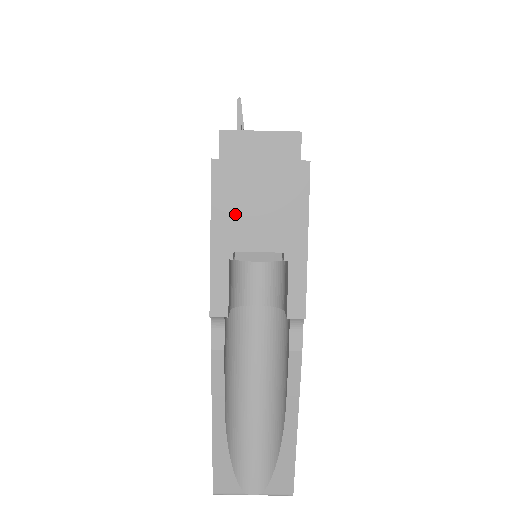
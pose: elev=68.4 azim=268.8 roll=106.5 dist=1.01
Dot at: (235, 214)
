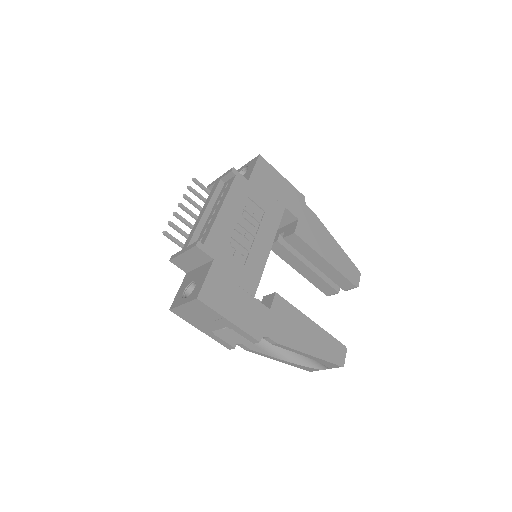
Dot at: (197, 322)
